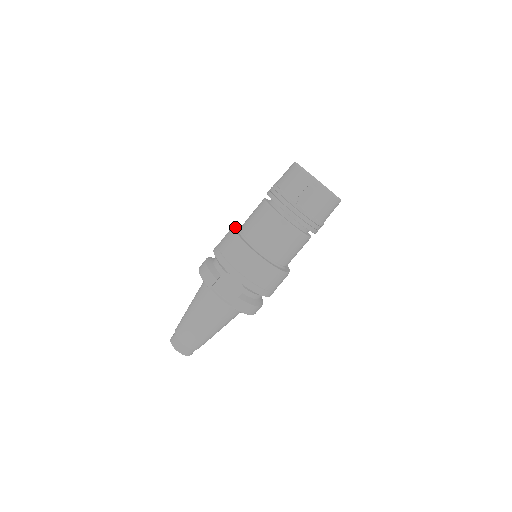
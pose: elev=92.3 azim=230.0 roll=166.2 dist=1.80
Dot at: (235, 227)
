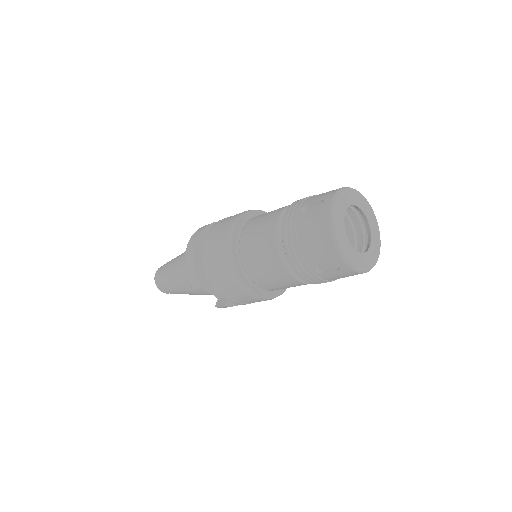
Dot at: (234, 233)
